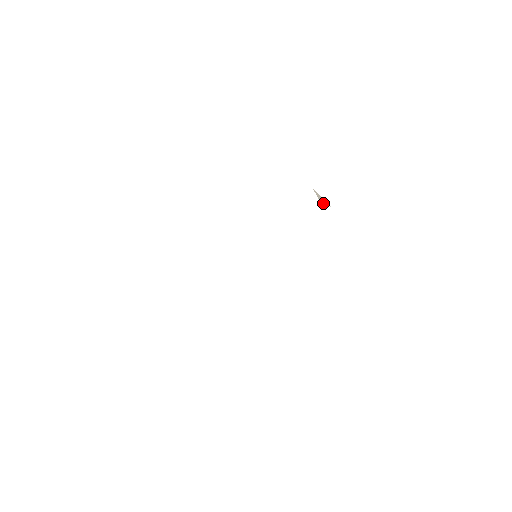
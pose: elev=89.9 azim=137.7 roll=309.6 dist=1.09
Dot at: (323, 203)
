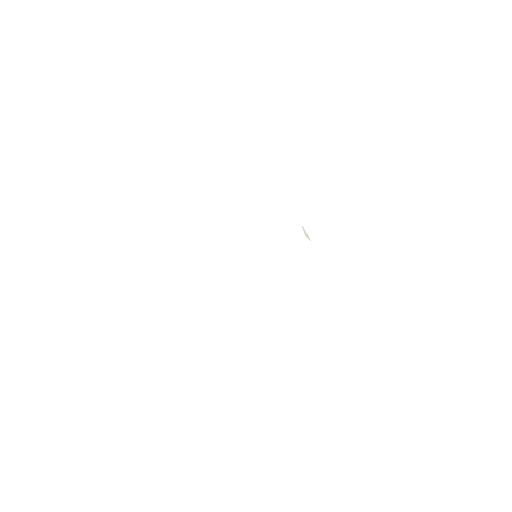
Dot at: occluded
